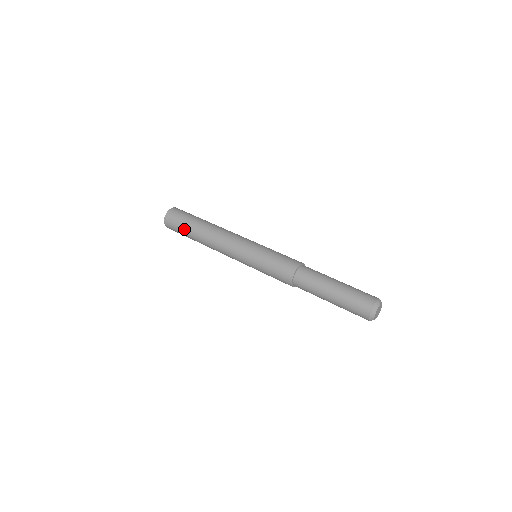
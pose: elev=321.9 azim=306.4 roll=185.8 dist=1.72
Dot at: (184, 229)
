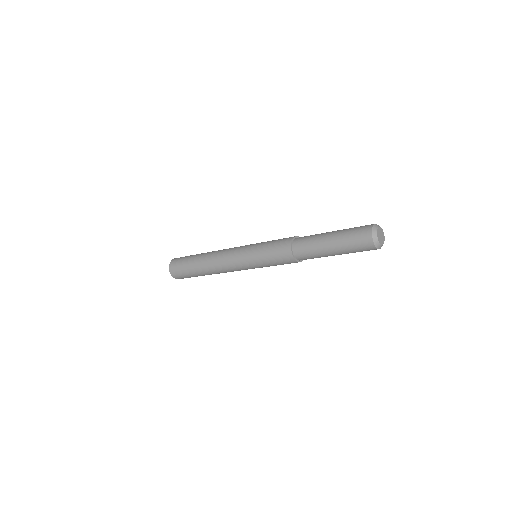
Dot at: (188, 270)
